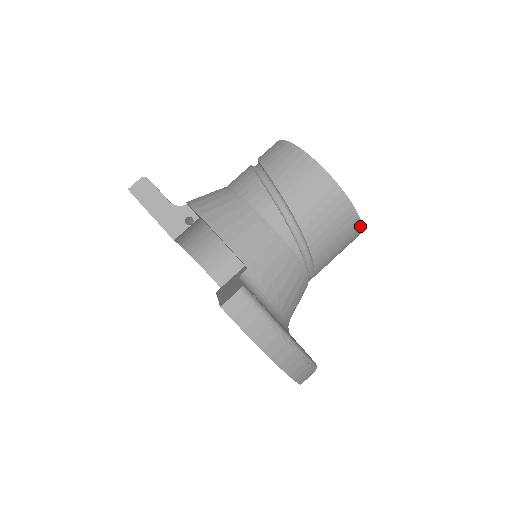
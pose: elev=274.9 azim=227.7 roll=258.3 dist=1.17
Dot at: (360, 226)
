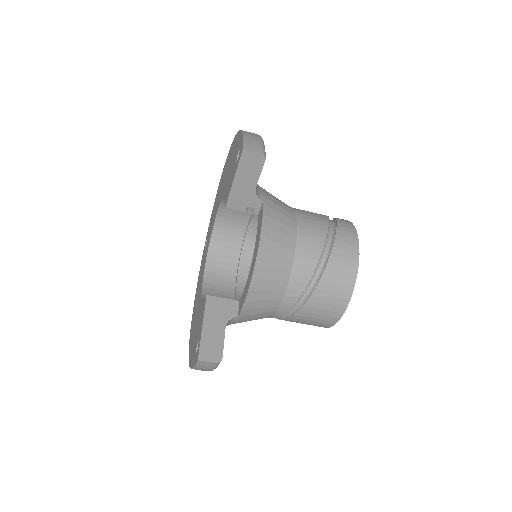
Dot at: occluded
